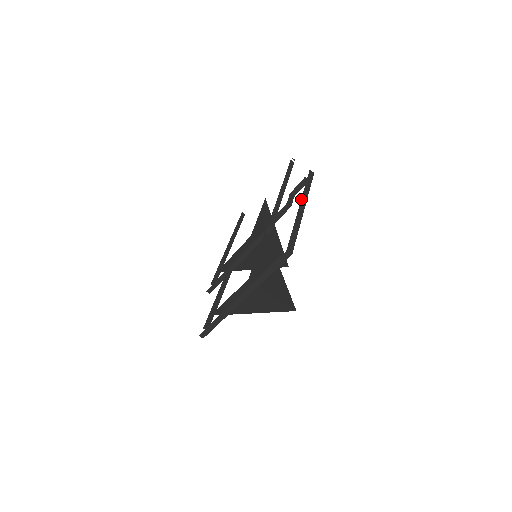
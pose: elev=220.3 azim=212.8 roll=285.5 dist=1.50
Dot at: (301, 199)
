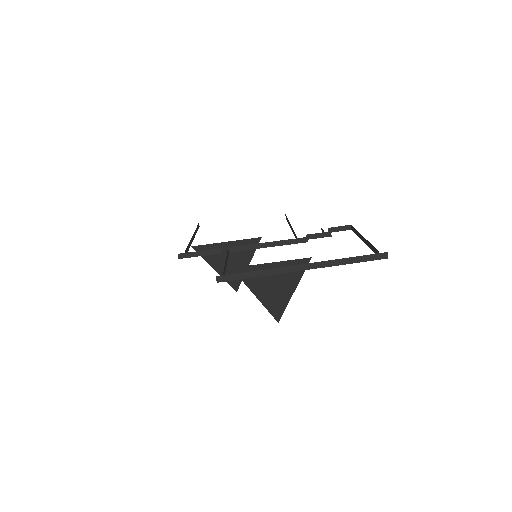
Dot at: occluded
